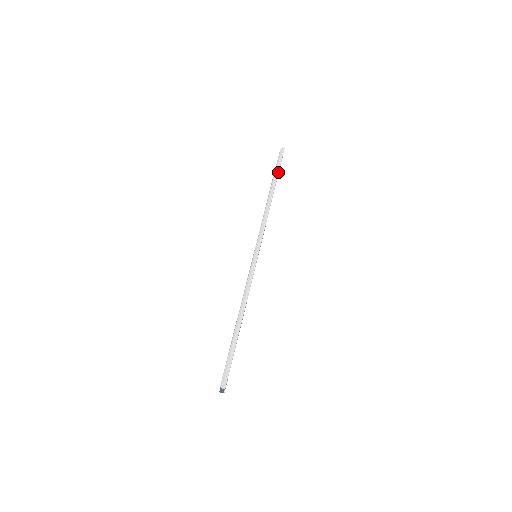
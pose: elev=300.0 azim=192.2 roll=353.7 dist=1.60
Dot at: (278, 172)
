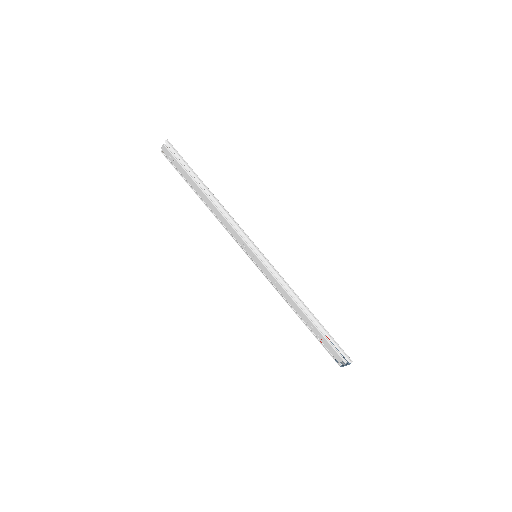
Dot at: (191, 168)
